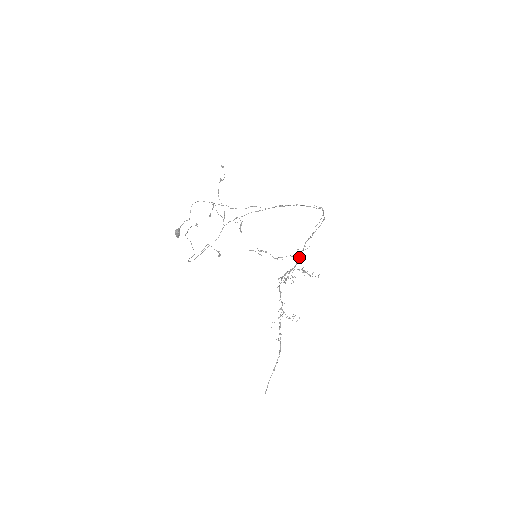
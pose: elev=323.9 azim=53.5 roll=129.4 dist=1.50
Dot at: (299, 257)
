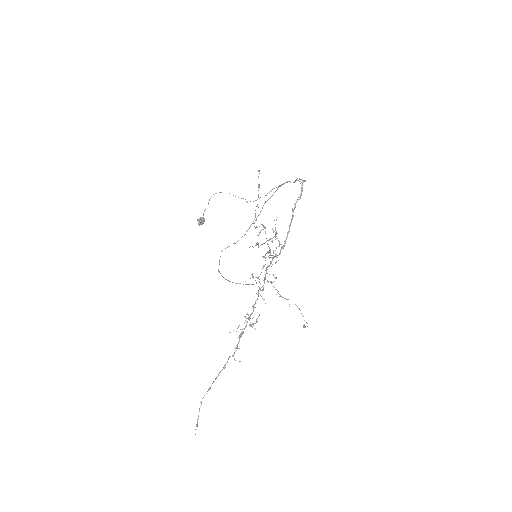
Dot at: (281, 247)
